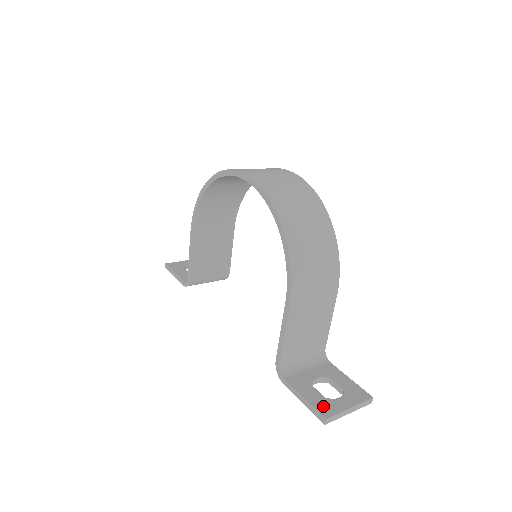
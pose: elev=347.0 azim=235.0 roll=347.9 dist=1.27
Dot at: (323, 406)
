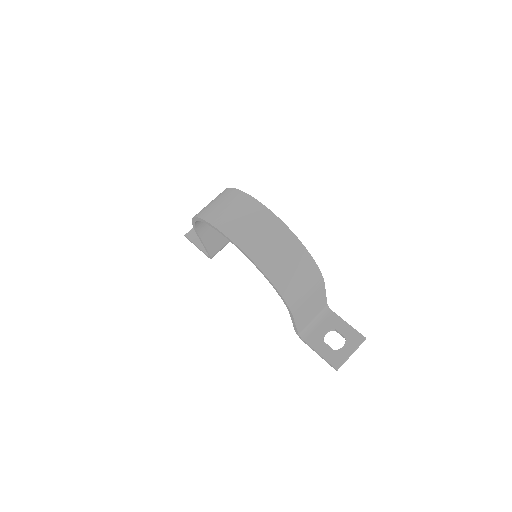
Dot at: (333, 359)
